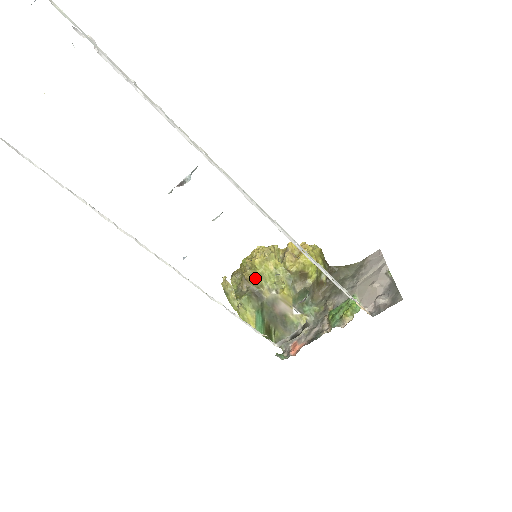
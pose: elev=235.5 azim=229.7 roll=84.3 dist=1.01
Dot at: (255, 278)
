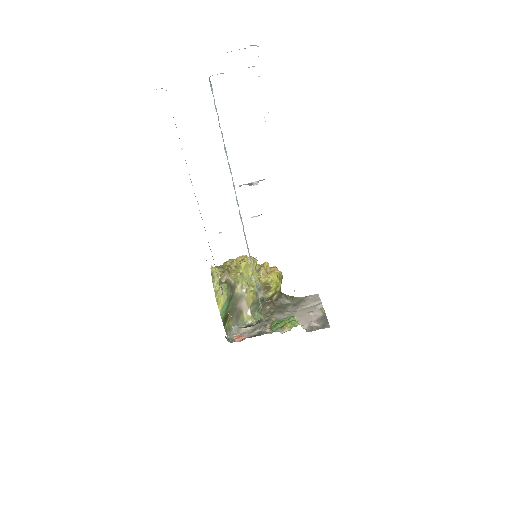
Dot at: (237, 274)
